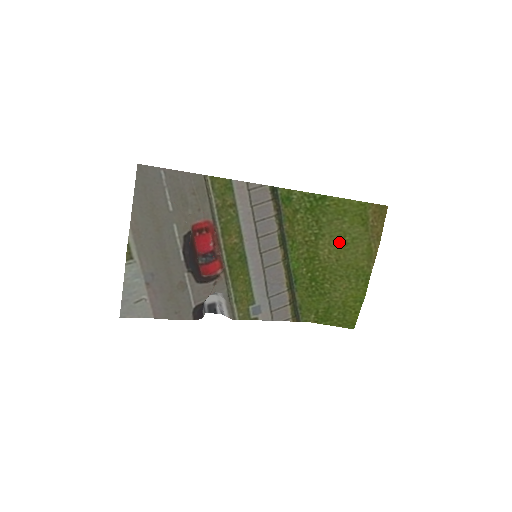
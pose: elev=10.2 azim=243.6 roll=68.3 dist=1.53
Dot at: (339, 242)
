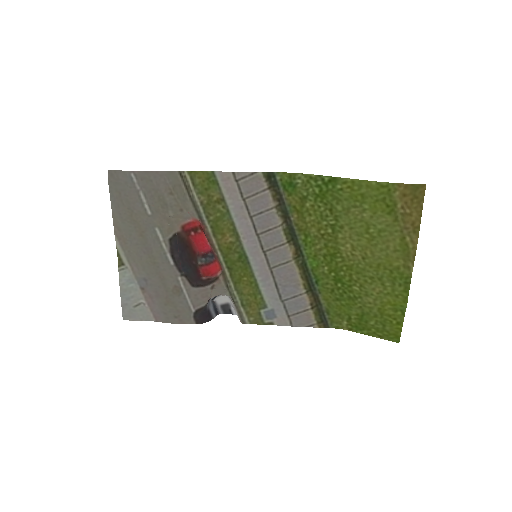
Dot at: (362, 235)
